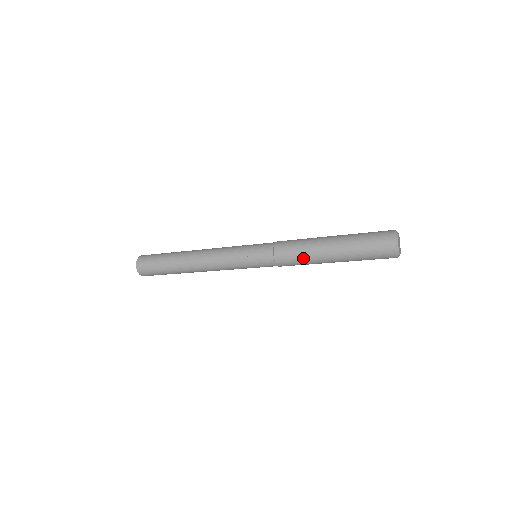
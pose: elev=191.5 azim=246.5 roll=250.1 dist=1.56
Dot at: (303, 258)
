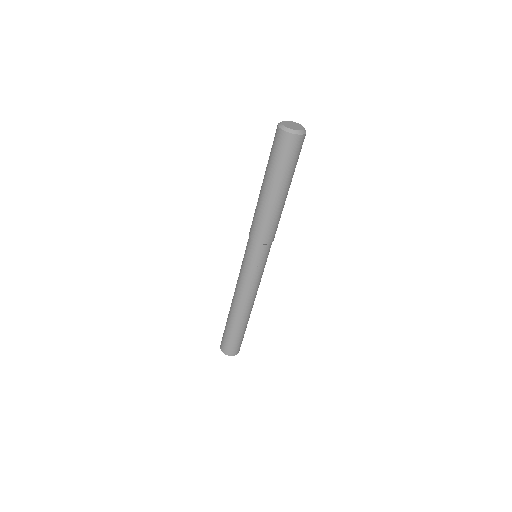
Dot at: (266, 219)
